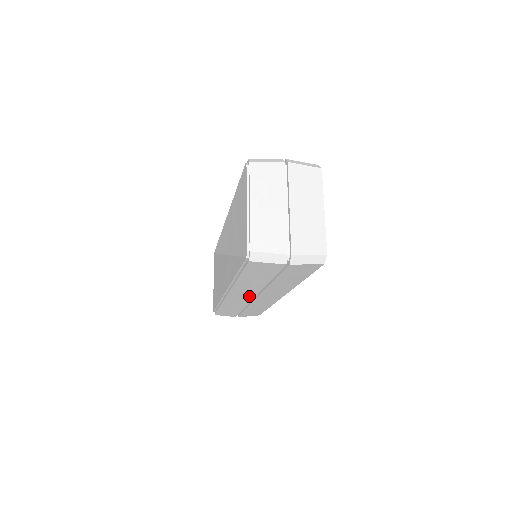
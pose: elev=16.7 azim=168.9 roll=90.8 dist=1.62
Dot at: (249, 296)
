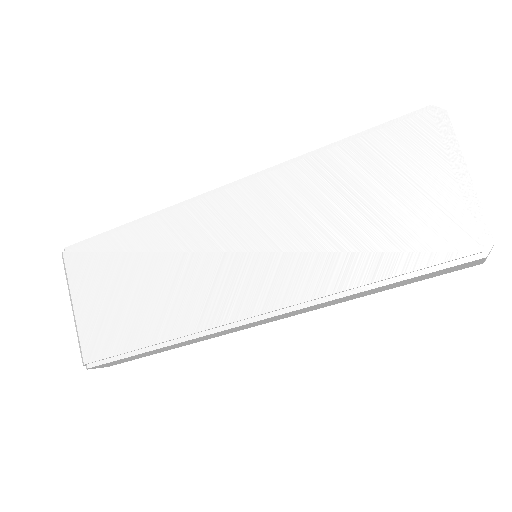
Dot at: (273, 320)
